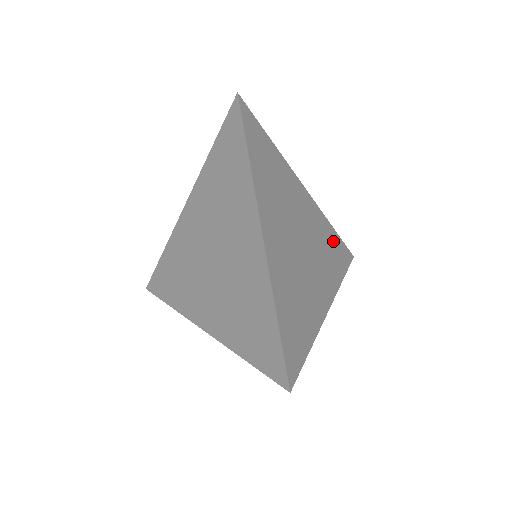
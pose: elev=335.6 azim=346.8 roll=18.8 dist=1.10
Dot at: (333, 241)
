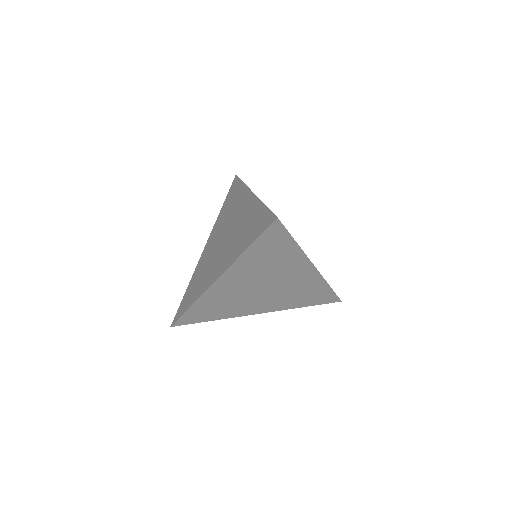
Dot at: (318, 292)
